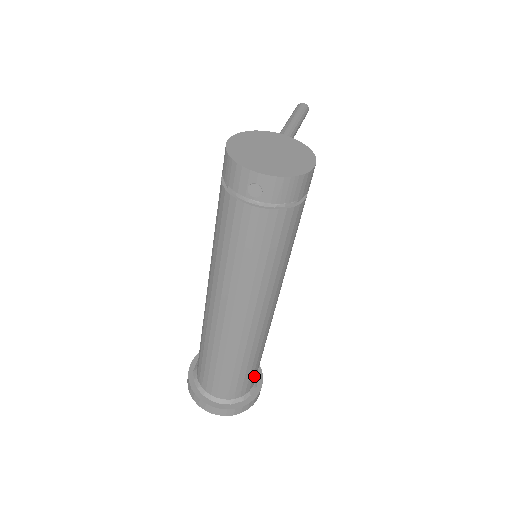
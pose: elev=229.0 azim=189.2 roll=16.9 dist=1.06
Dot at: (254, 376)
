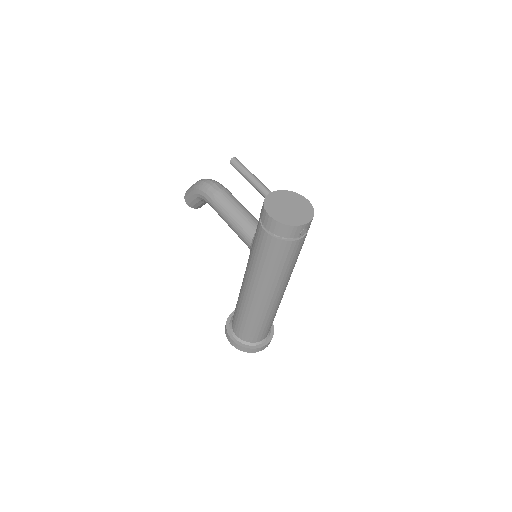
Dot at: occluded
